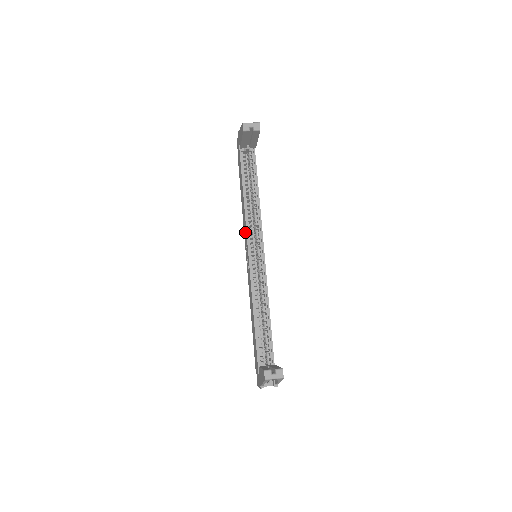
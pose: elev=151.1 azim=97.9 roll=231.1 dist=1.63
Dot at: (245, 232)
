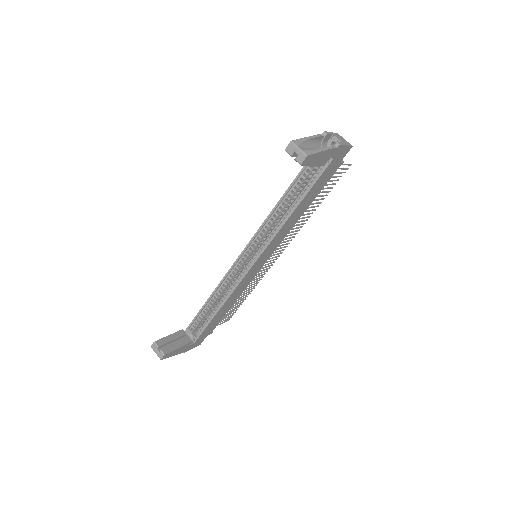
Dot at: occluded
